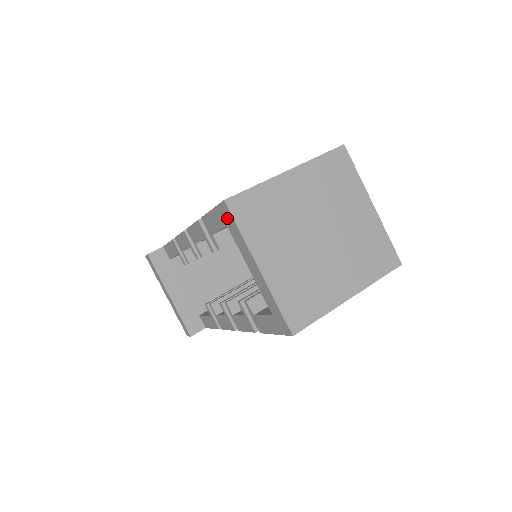
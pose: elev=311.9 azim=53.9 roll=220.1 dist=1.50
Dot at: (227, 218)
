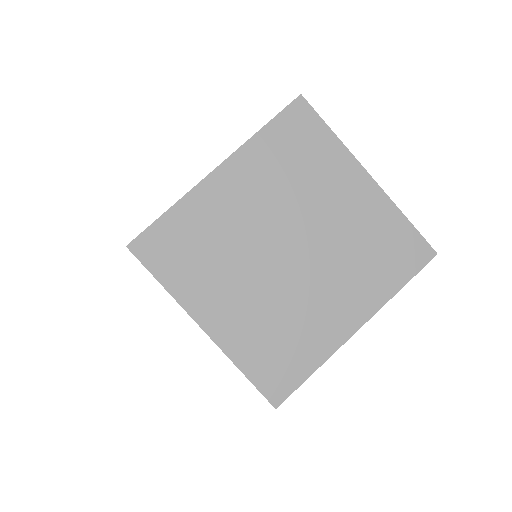
Dot at: occluded
